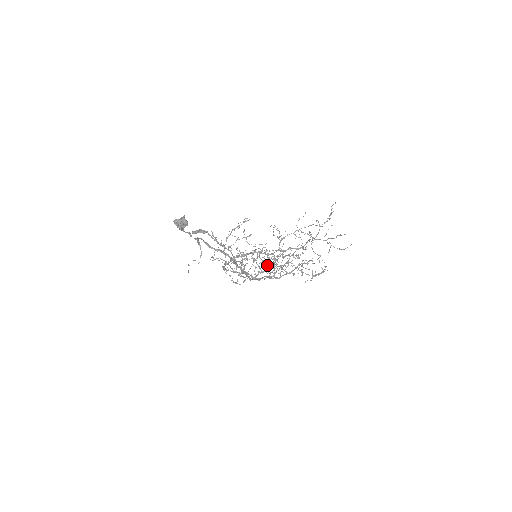
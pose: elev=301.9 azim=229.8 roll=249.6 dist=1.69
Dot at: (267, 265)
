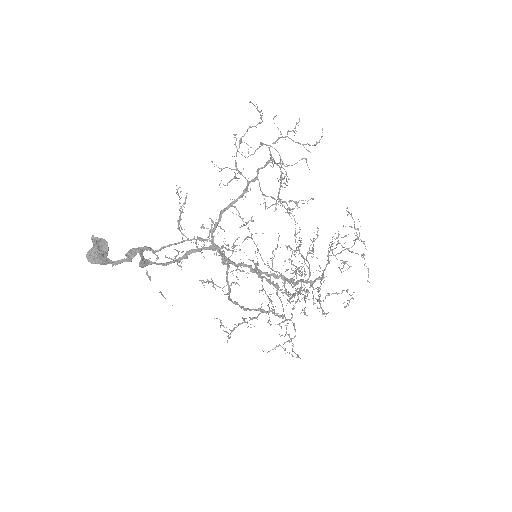
Dot at: occluded
